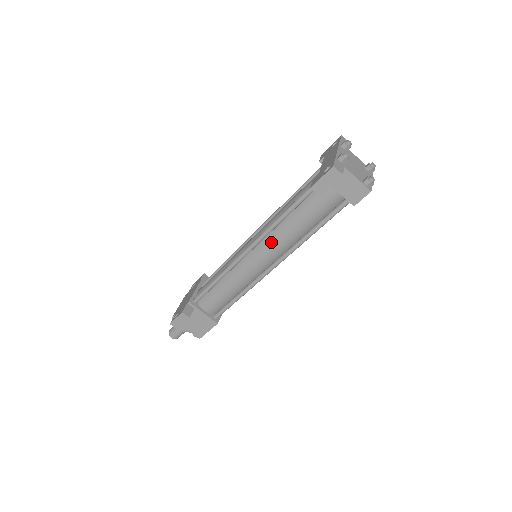
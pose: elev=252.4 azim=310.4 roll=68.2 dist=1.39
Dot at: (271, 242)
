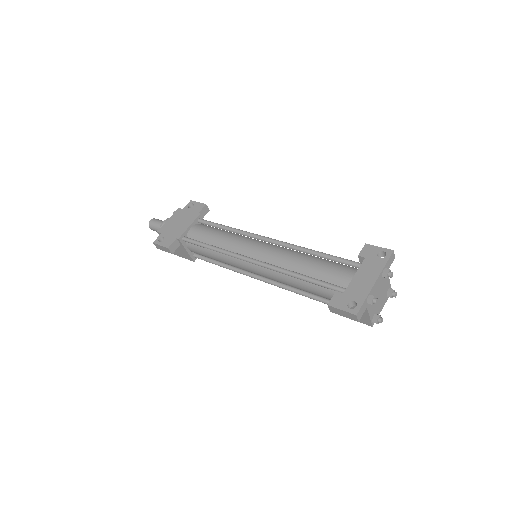
Dot at: (273, 274)
